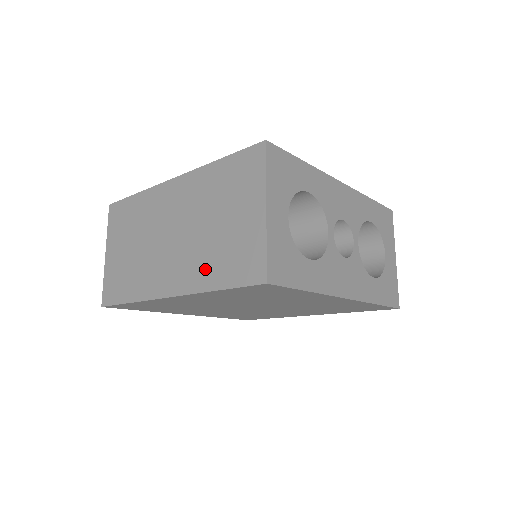
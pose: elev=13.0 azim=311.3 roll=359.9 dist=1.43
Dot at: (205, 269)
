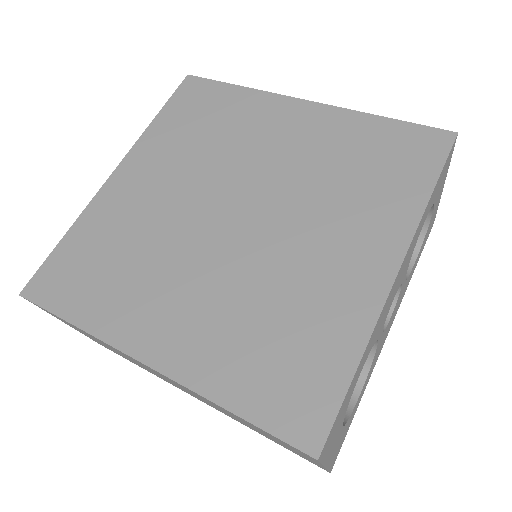
Dot at: occluded
